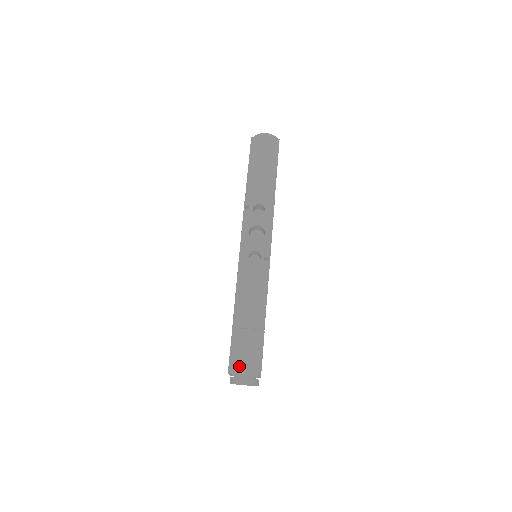
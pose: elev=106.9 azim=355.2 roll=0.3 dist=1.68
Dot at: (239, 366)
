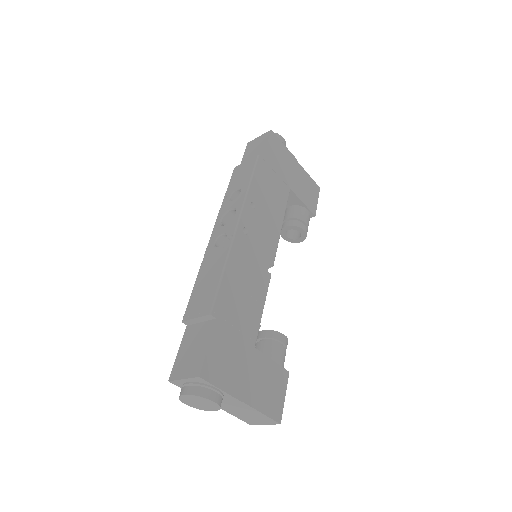
Dot at: (181, 369)
